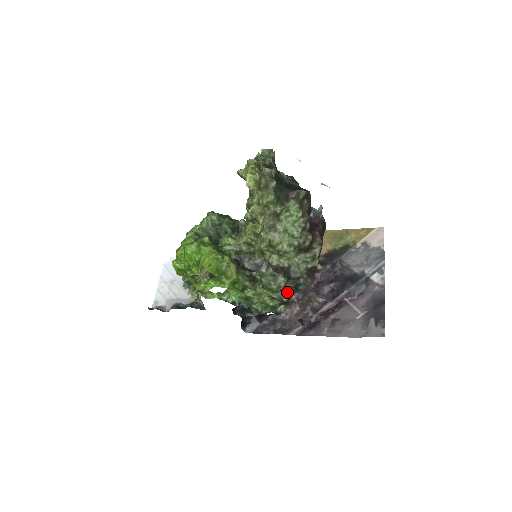
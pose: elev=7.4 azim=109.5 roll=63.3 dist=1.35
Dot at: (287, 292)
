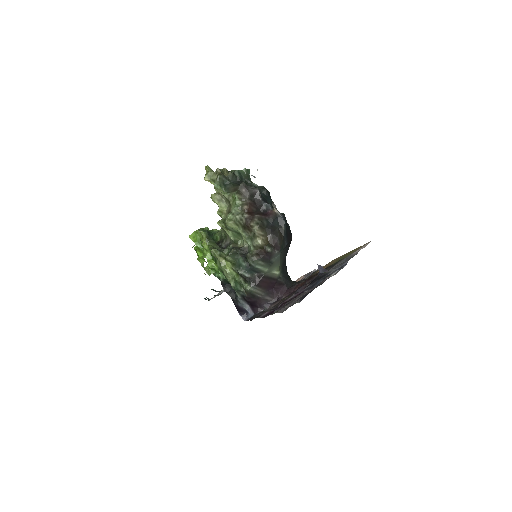
Dot at: (241, 266)
